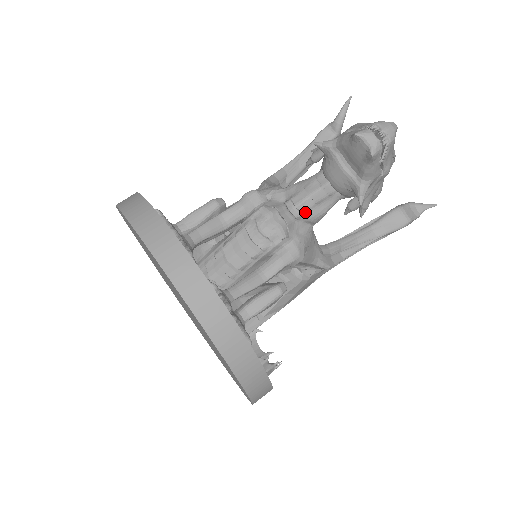
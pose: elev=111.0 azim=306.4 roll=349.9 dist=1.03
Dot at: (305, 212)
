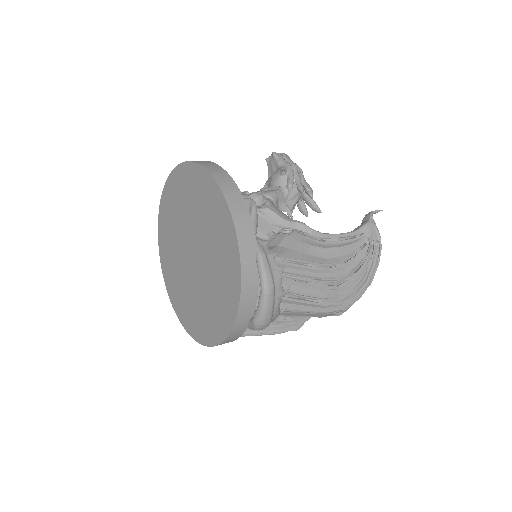
Dot at: (260, 192)
